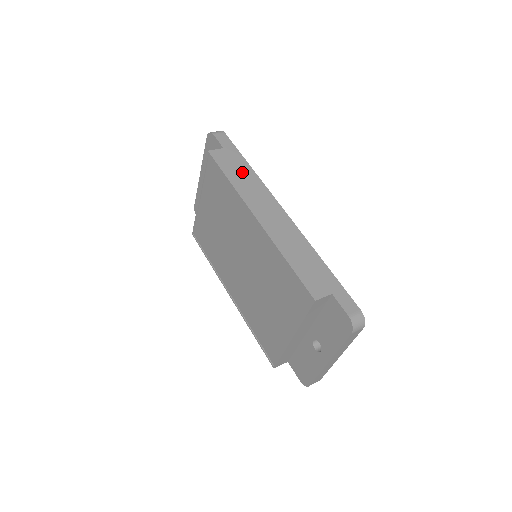
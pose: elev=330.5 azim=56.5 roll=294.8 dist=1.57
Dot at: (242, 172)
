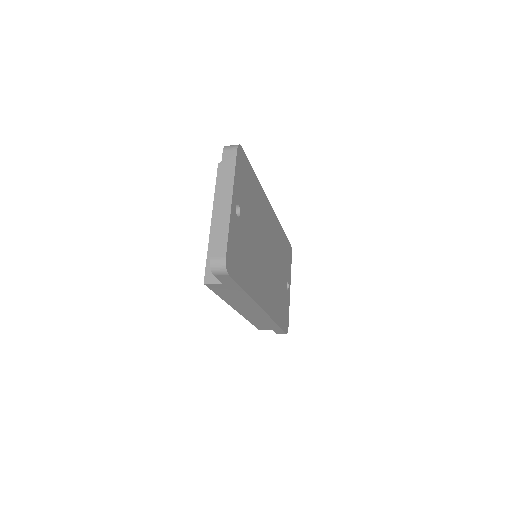
Dot at: occluded
